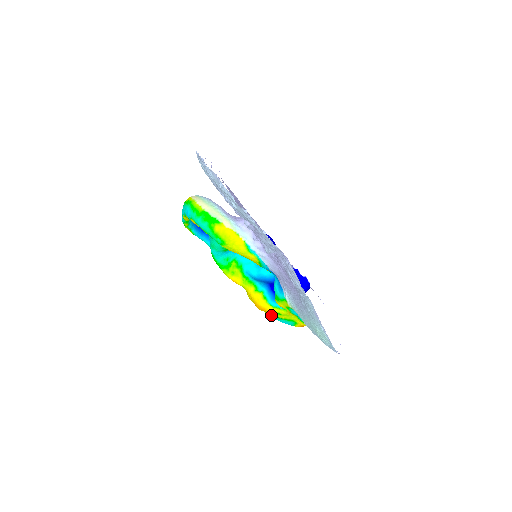
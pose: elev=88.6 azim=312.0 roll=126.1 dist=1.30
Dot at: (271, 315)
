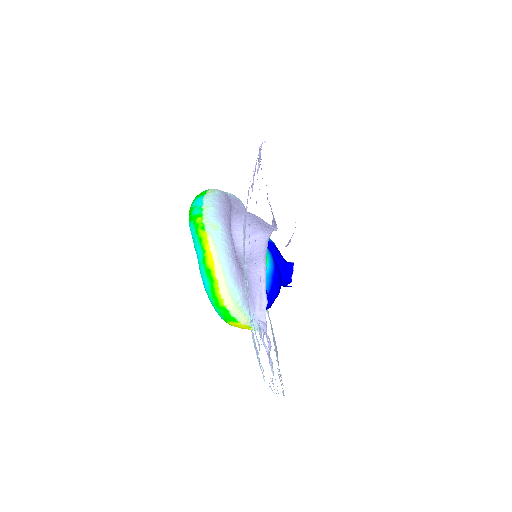
Dot at: occluded
